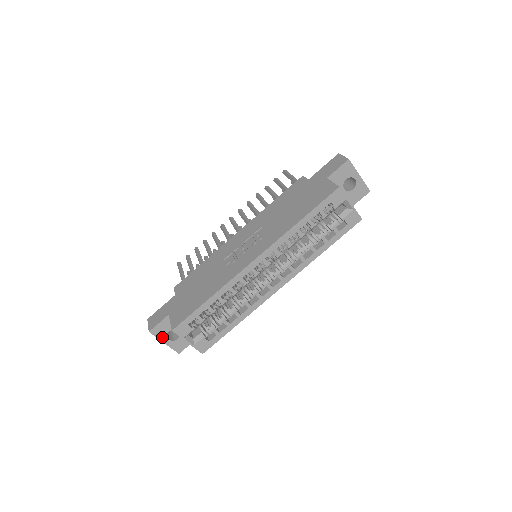
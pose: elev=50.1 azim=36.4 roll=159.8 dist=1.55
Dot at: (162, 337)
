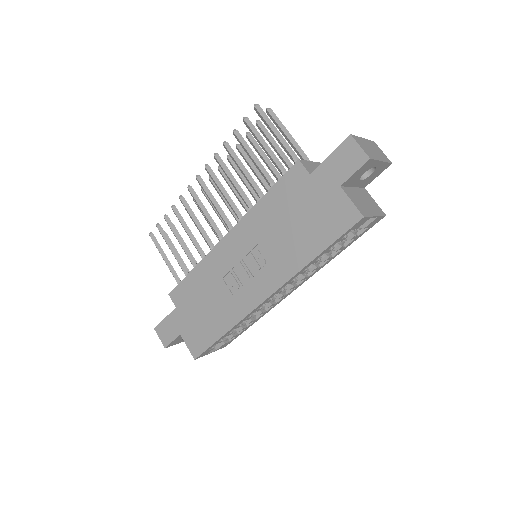
Dot at: (178, 342)
